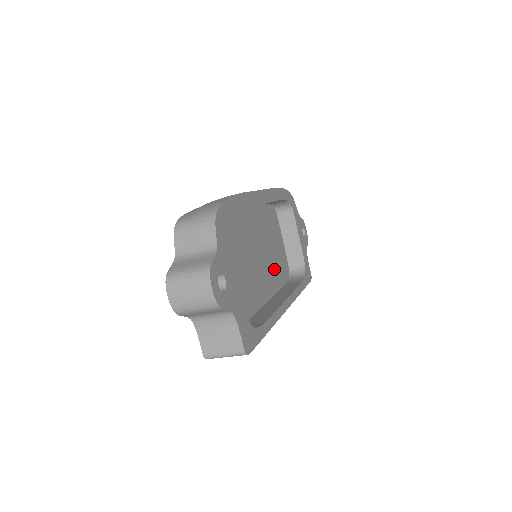
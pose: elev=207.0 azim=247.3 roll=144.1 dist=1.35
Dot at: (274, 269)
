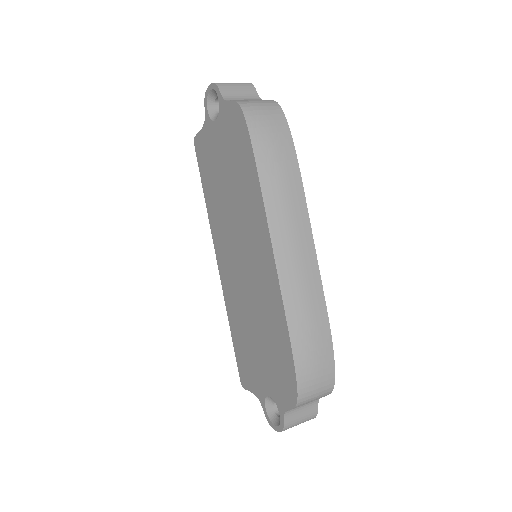
Dot at: occluded
